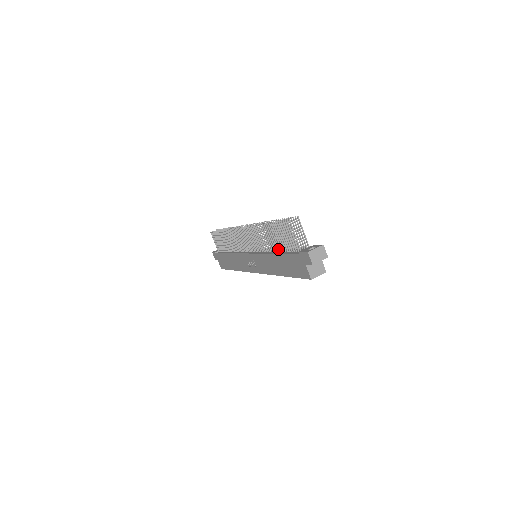
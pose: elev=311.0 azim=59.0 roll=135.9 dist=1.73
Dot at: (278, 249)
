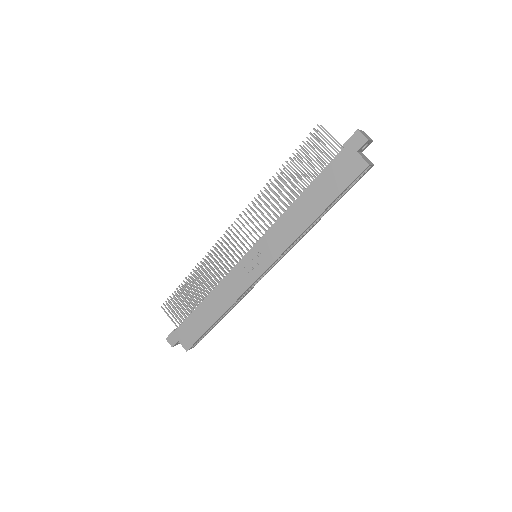
Dot at: (303, 187)
